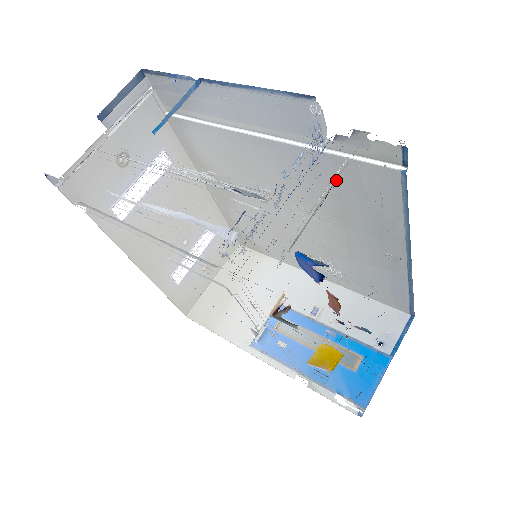
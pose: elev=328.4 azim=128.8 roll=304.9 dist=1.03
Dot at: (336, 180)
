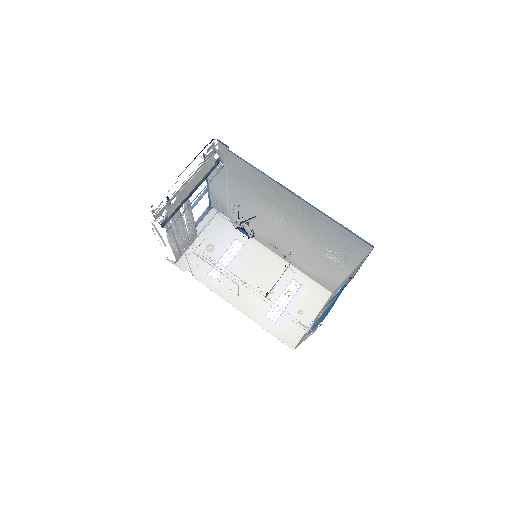
Dot at: (245, 183)
